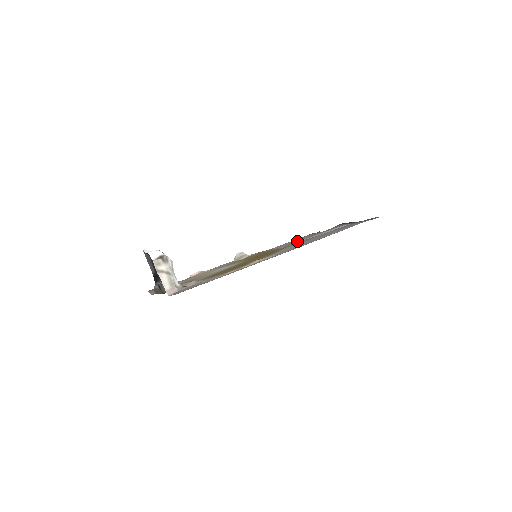
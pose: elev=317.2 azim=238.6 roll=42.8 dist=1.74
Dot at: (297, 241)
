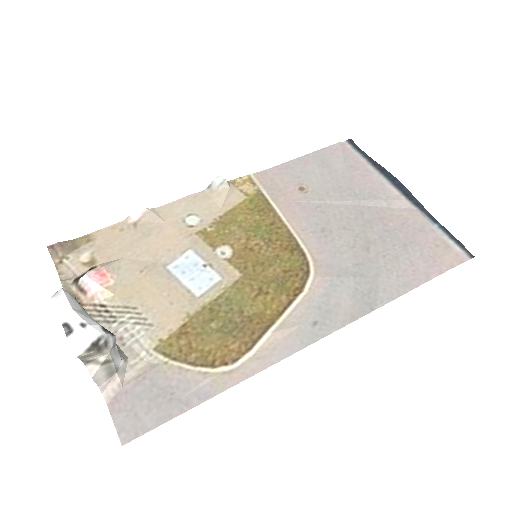
Dot at: (320, 190)
